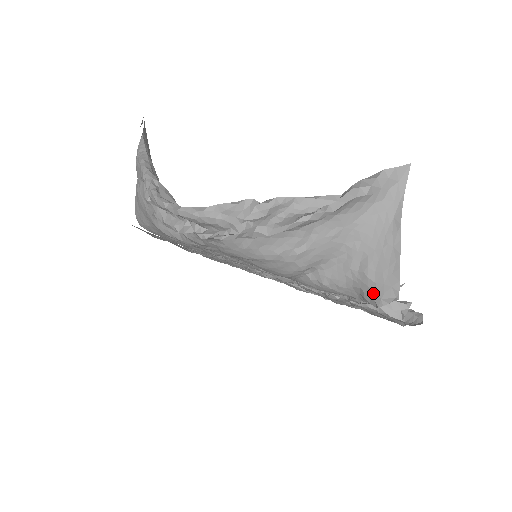
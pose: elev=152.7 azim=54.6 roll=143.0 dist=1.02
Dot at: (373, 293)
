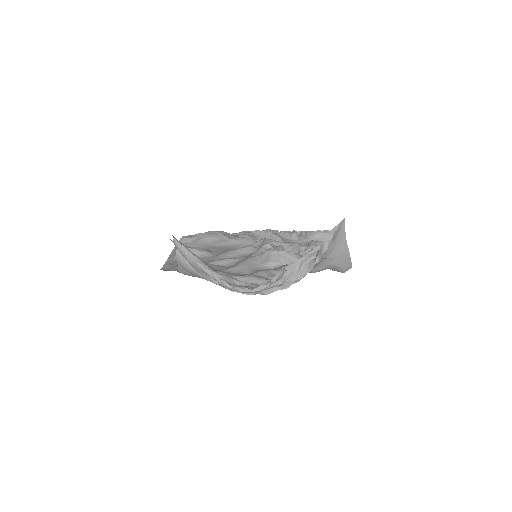
Dot at: (340, 270)
